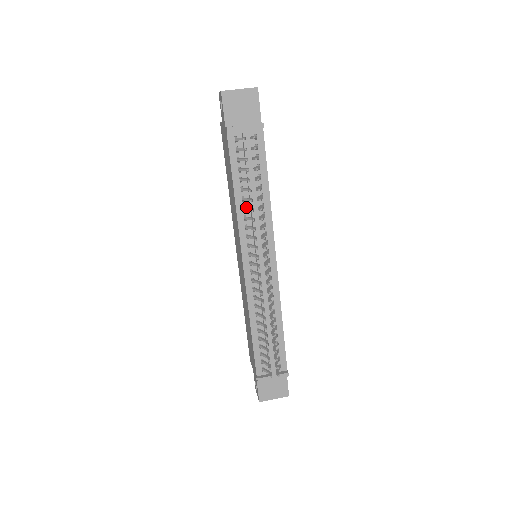
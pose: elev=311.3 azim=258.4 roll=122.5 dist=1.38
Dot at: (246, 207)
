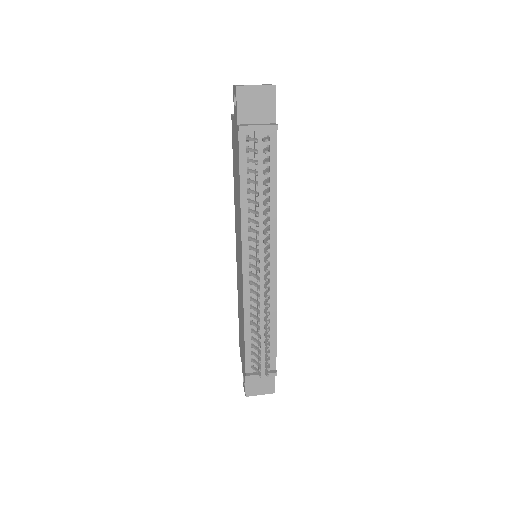
Dot at: (251, 209)
